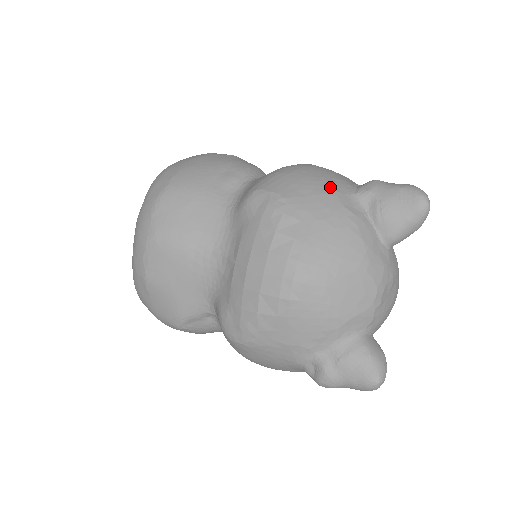
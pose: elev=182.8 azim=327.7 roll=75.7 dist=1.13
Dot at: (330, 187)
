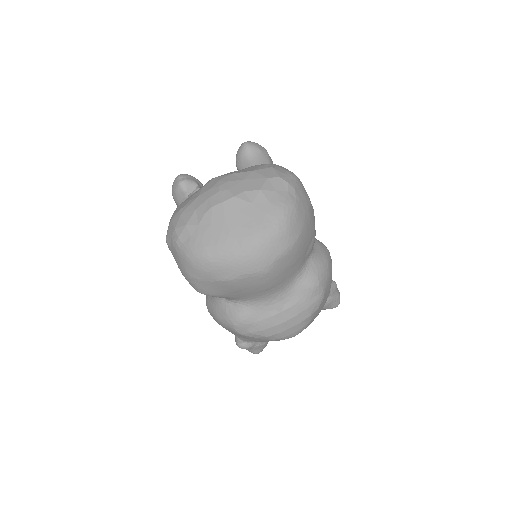
Dot at: occluded
